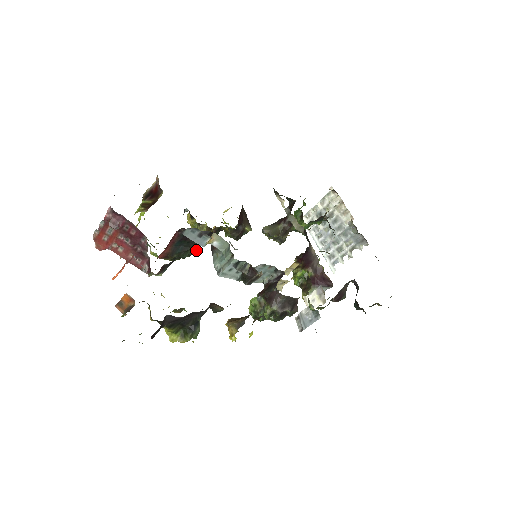
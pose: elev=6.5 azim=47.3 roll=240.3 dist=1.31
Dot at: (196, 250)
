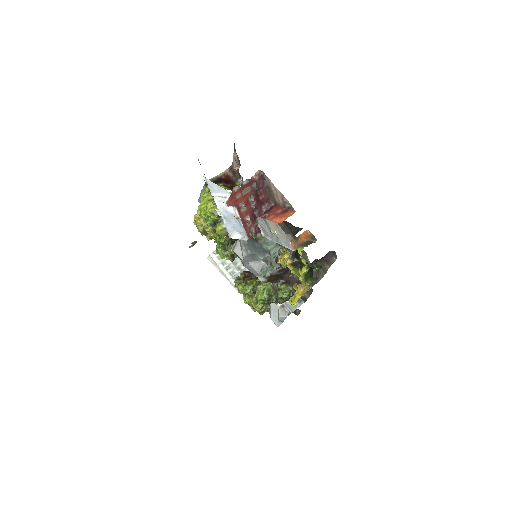
Dot at: occluded
